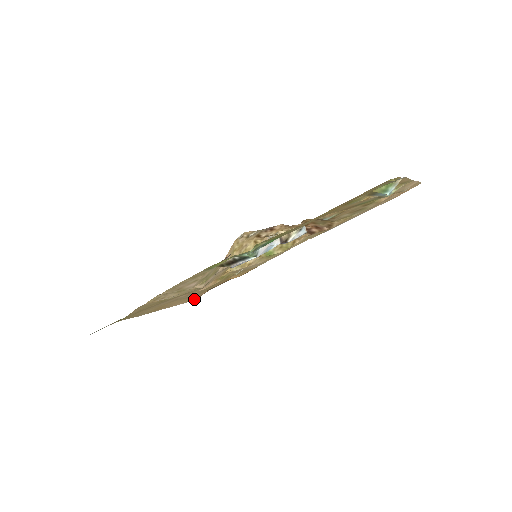
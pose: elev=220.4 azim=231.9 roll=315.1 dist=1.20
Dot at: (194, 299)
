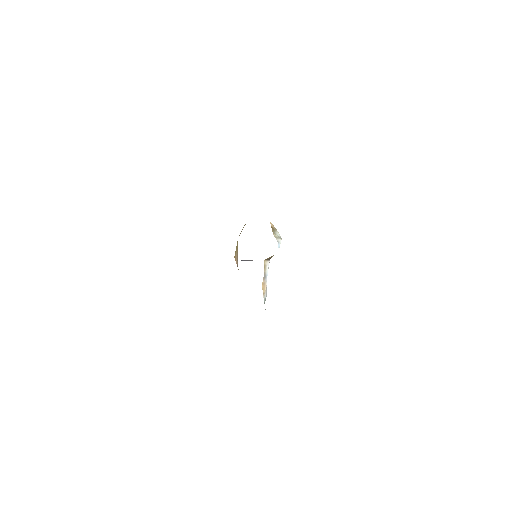
Dot at: occluded
